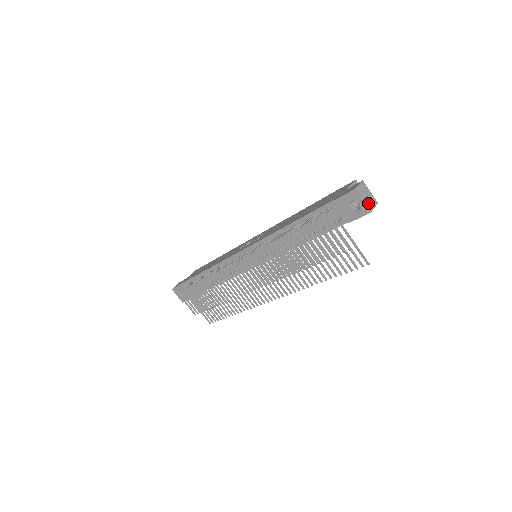
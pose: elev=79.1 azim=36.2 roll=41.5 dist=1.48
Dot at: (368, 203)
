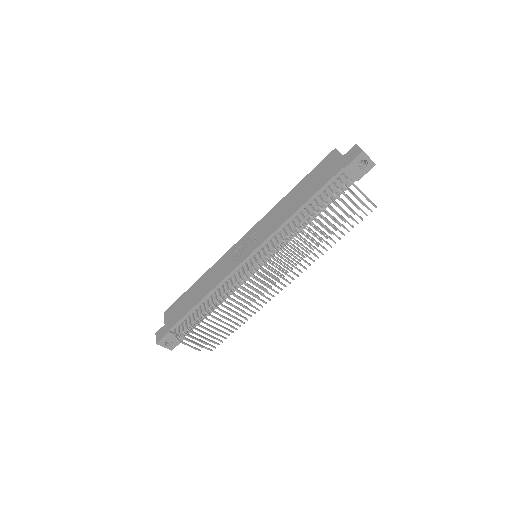
Dot at: (370, 159)
